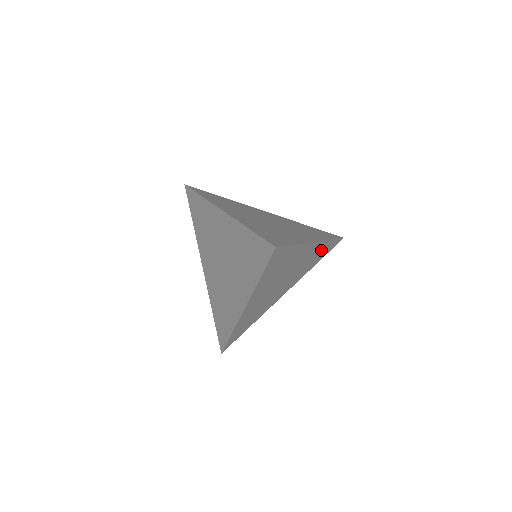
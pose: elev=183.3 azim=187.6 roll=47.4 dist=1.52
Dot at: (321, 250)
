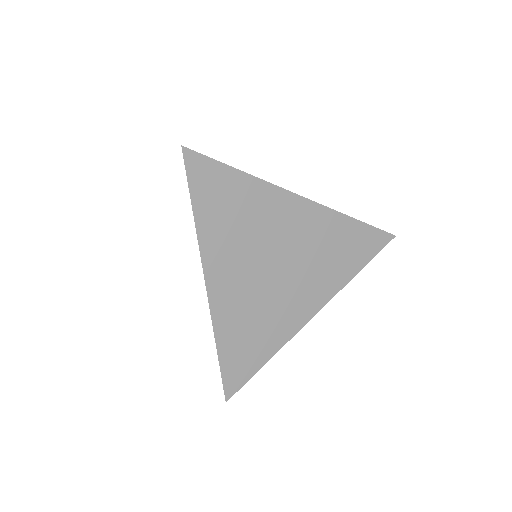
Dot at: (341, 234)
